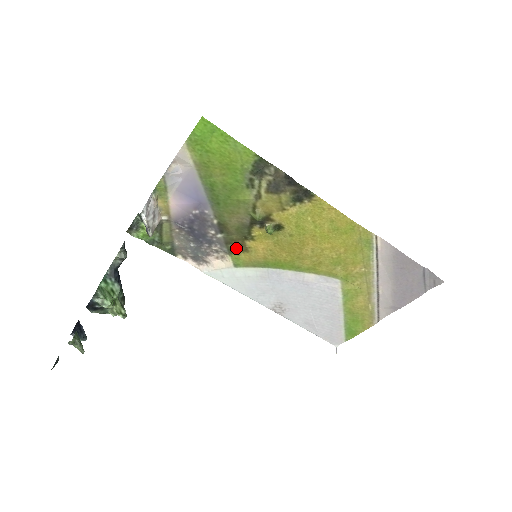
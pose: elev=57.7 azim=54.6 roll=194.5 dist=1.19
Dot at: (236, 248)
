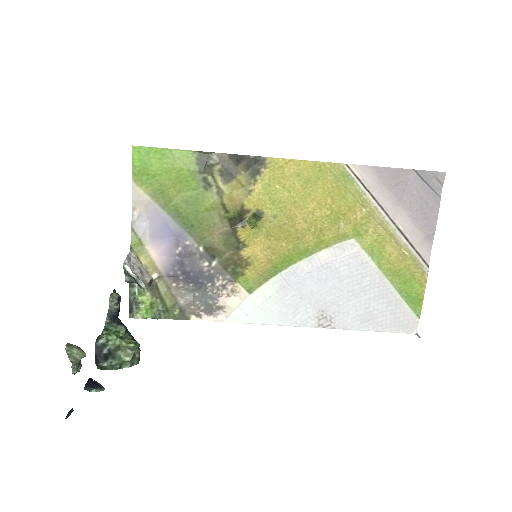
Dot at: (237, 268)
